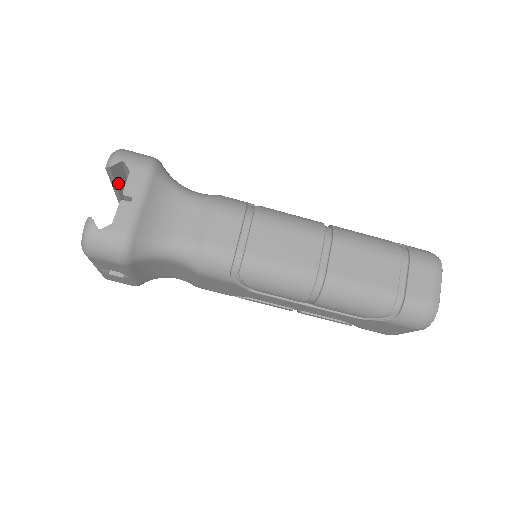
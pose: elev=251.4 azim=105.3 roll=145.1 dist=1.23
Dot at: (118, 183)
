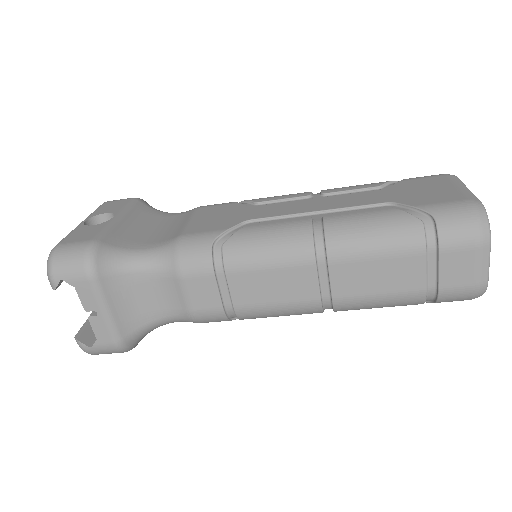
Dot at: occluded
